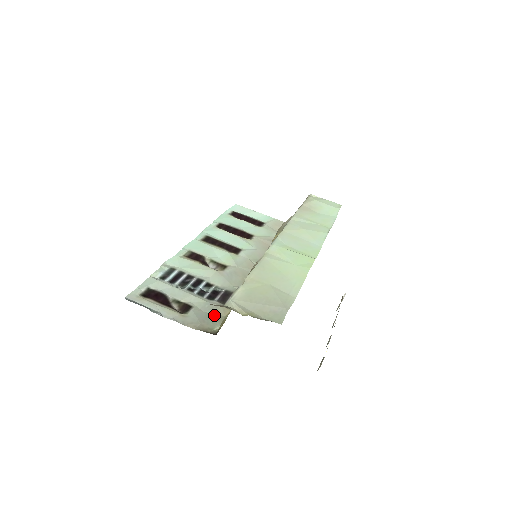
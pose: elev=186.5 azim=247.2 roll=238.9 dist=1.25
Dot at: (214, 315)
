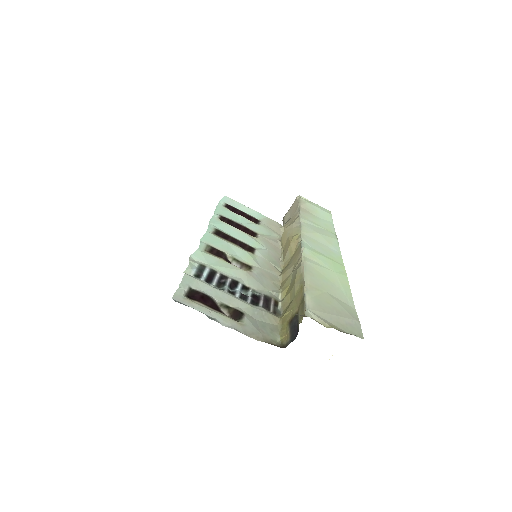
Dot at: (268, 324)
